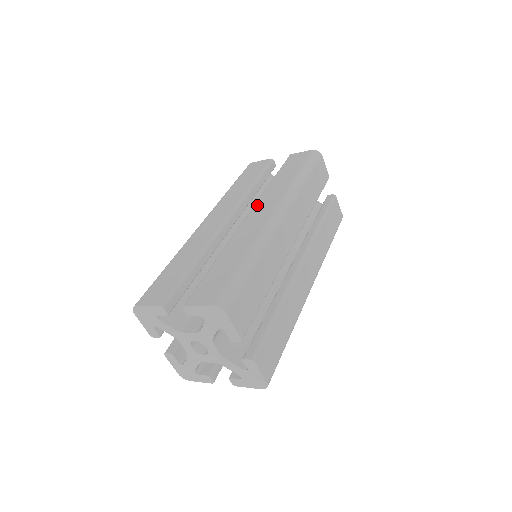
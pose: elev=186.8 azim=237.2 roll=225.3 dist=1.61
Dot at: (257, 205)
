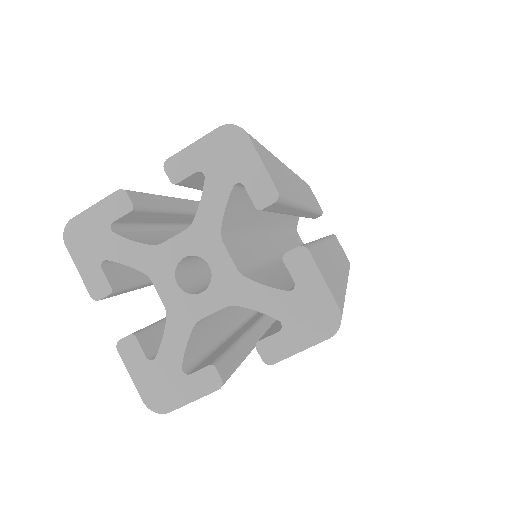
Dot at: occluded
